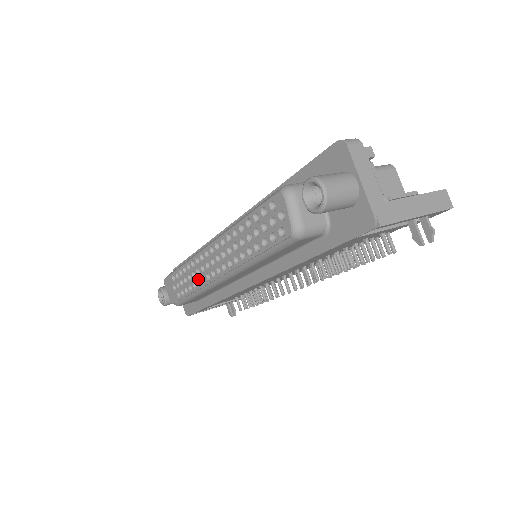
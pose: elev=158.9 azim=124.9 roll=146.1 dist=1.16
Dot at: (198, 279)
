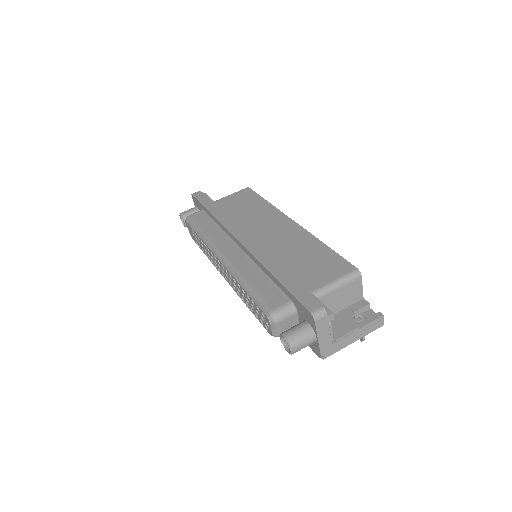
Dot at: (212, 259)
